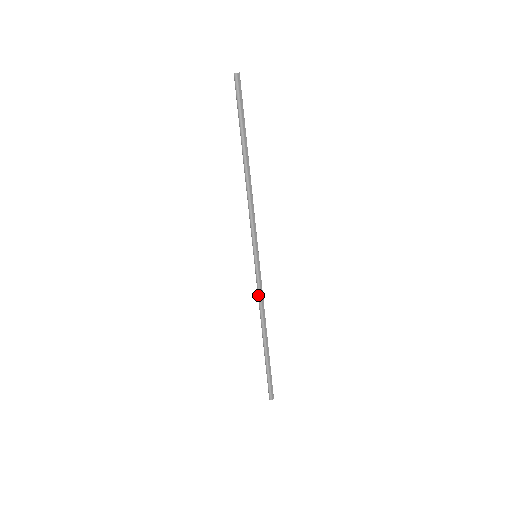
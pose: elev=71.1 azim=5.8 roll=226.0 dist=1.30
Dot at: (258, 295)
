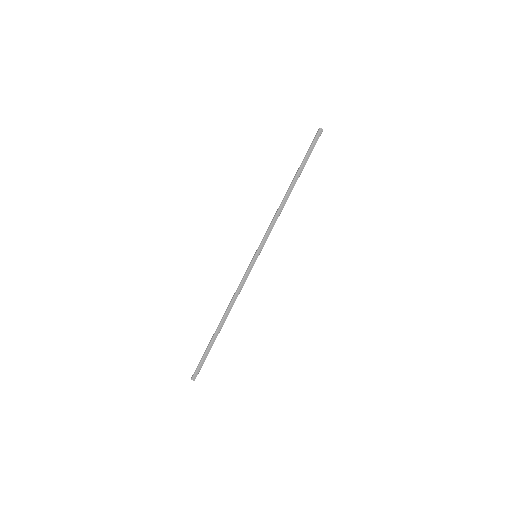
Dot at: (238, 286)
